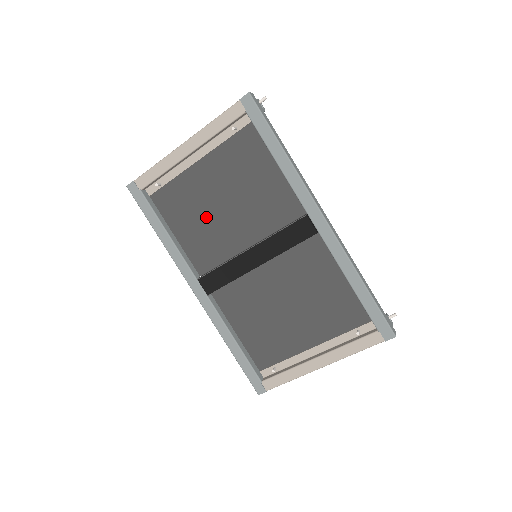
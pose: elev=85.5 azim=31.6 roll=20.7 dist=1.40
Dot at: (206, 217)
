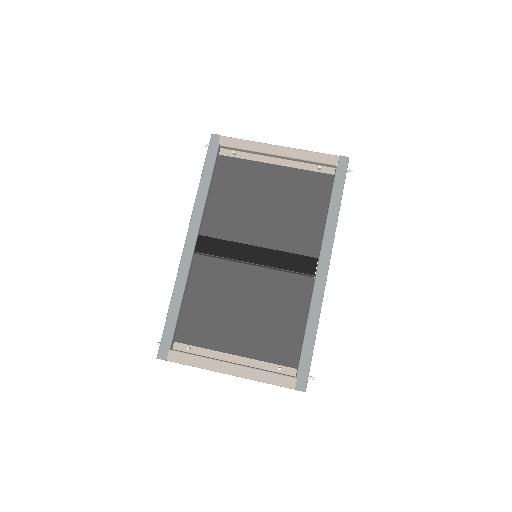
Dot at: (245, 202)
